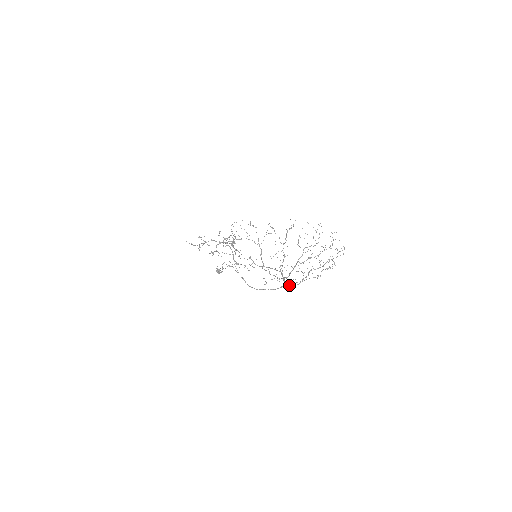
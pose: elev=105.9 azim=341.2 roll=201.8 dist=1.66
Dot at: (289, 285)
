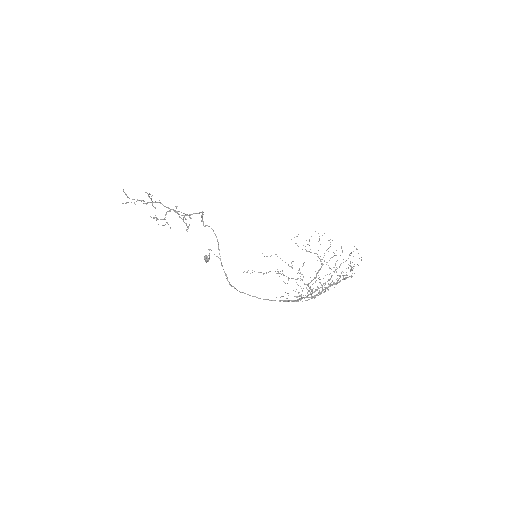
Dot at: occluded
